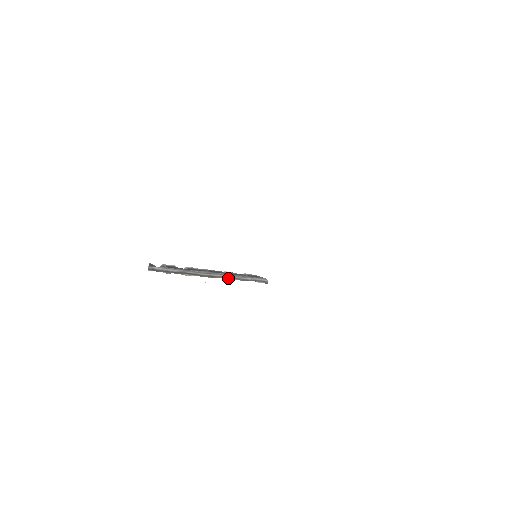
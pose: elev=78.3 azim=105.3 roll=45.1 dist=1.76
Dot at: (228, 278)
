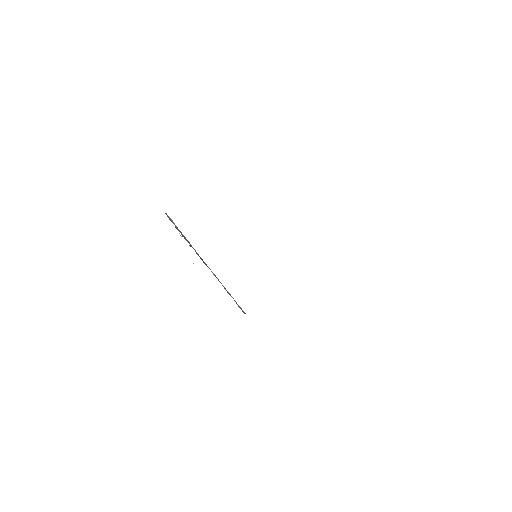
Dot at: occluded
